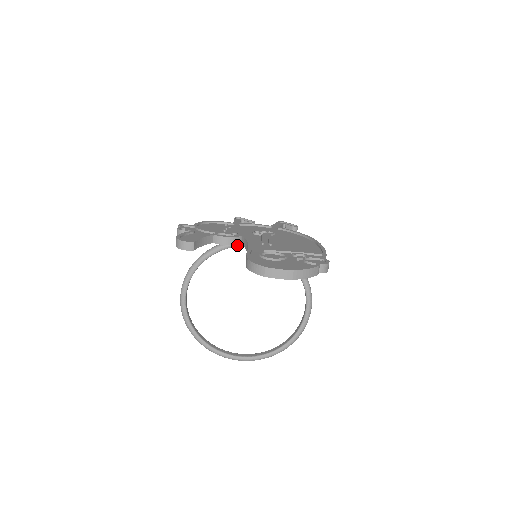
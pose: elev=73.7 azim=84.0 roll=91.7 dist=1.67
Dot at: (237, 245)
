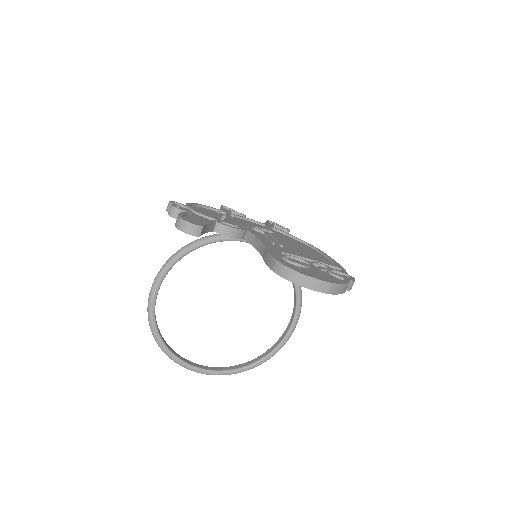
Dot at: (236, 239)
